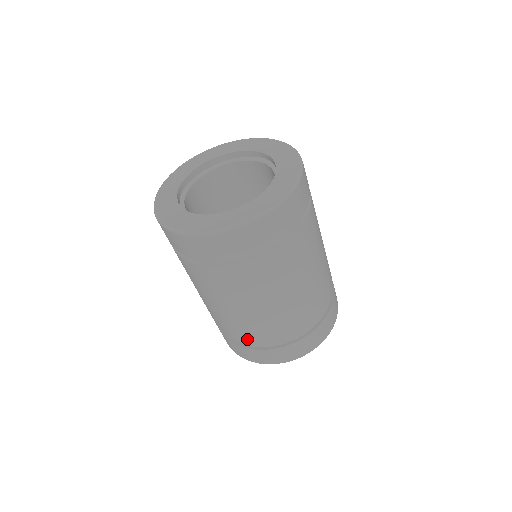
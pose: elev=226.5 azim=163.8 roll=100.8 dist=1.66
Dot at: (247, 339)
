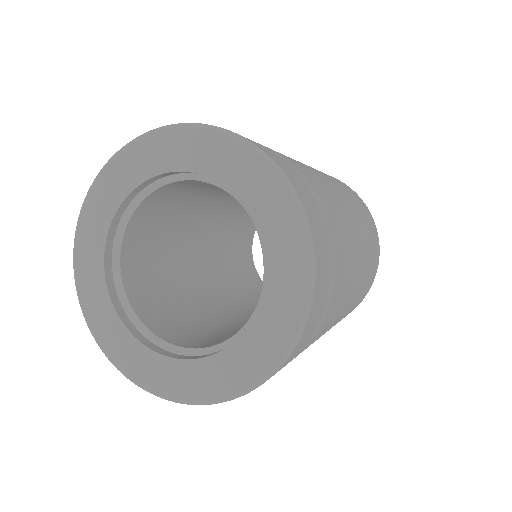
Dot at: occluded
